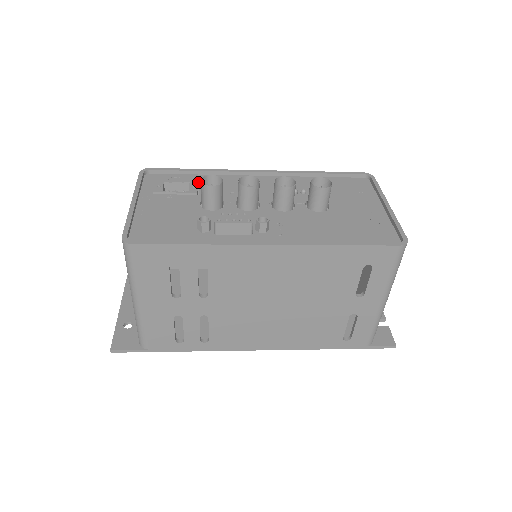
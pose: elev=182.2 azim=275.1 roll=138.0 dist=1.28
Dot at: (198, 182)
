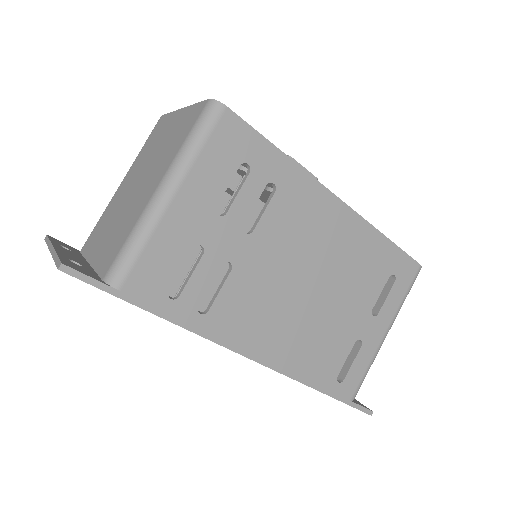
Dot at: occluded
